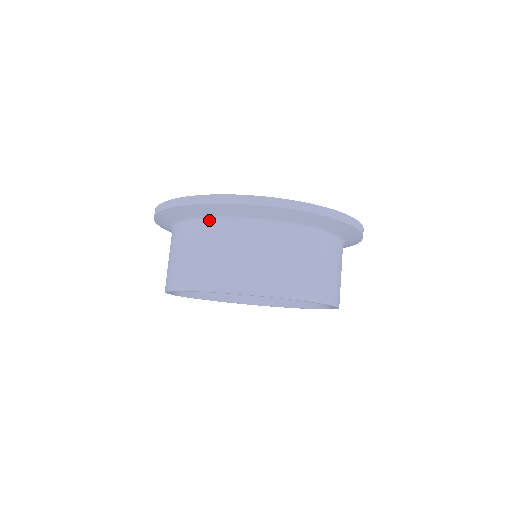
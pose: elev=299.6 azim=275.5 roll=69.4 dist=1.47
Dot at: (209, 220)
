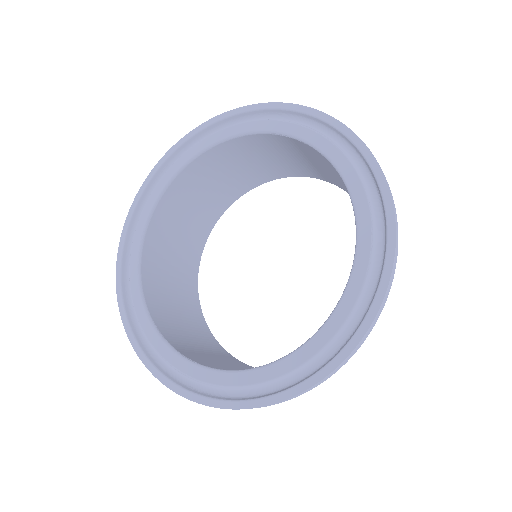
Dot at: occluded
